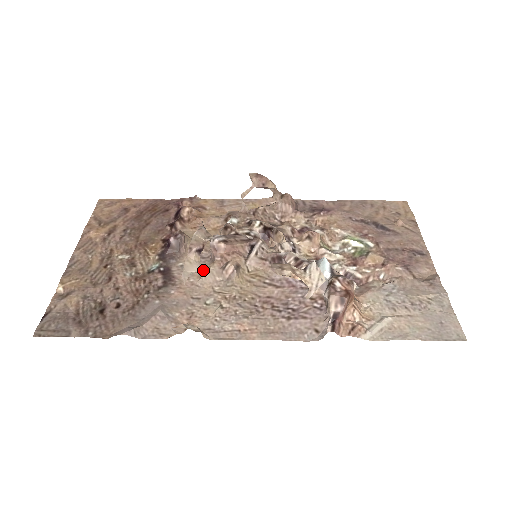
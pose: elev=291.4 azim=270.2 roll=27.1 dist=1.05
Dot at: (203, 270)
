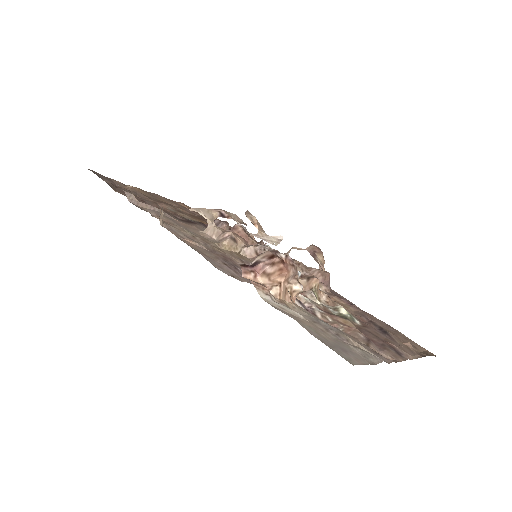
Dot at: (210, 220)
